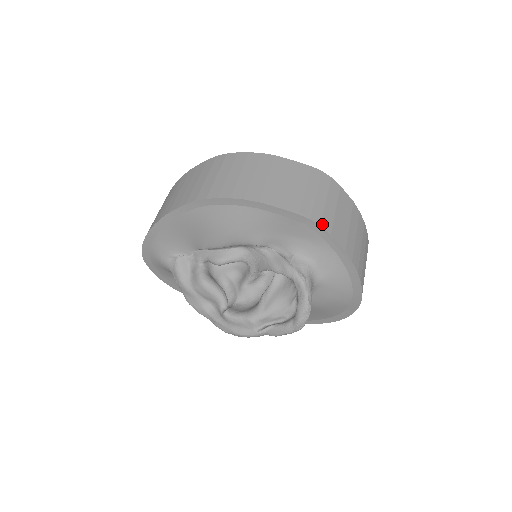
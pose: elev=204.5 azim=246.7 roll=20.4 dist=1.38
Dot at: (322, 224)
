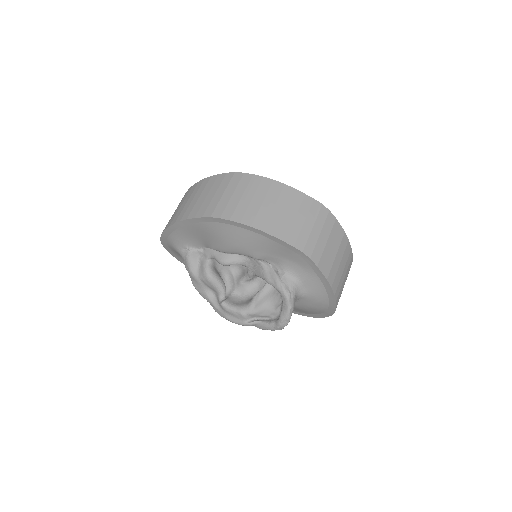
Dot at: (312, 257)
